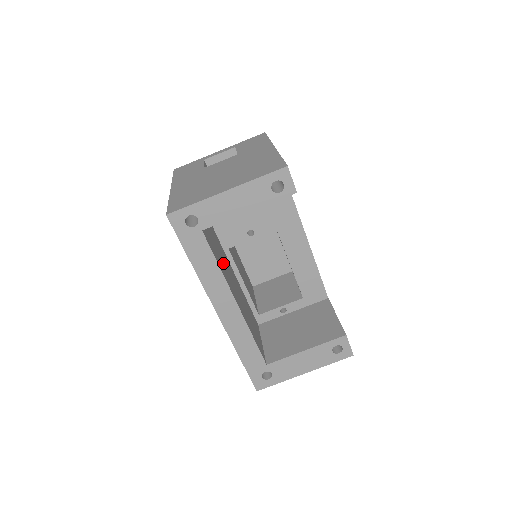
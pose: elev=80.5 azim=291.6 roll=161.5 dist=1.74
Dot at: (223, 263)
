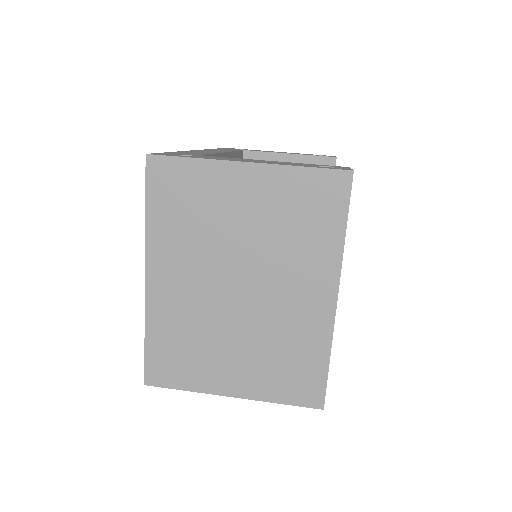
Dot at: occluded
